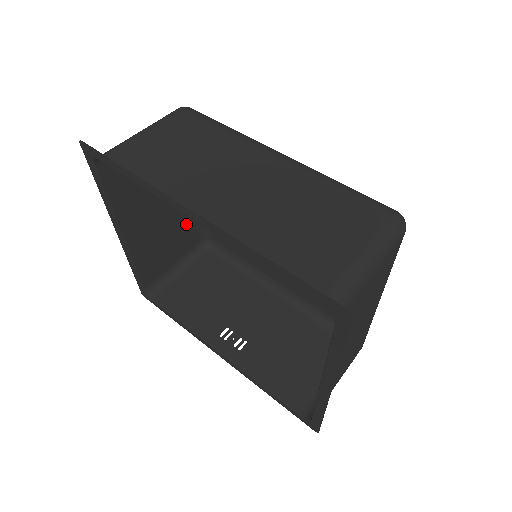
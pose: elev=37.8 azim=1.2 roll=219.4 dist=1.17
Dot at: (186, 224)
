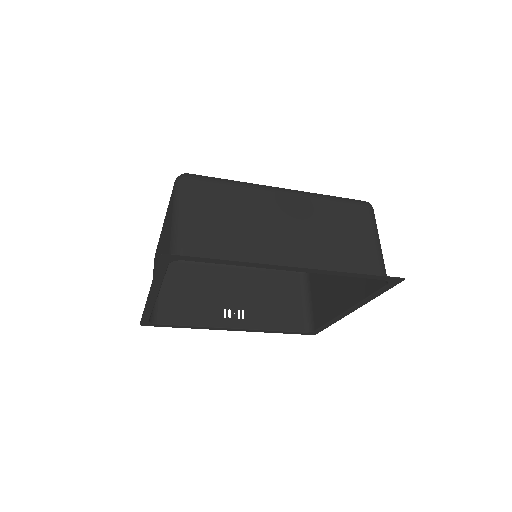
Dot at: (157, 252)
